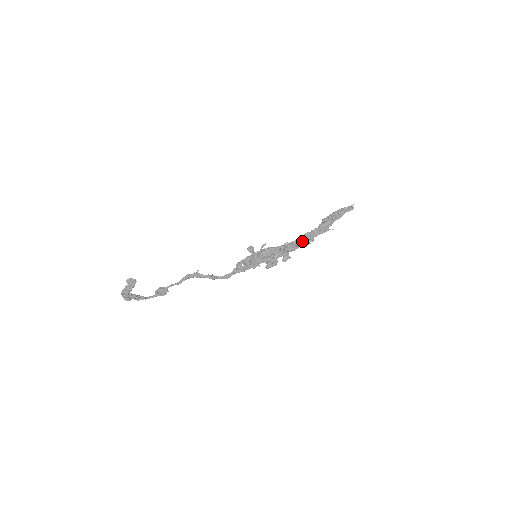
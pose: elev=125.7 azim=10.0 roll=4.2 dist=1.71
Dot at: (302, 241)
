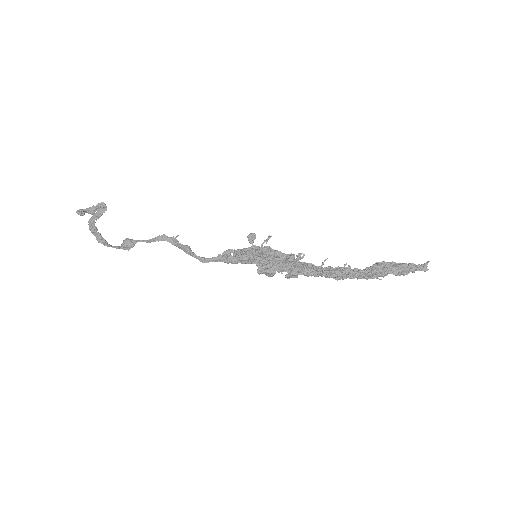
Dot at: (328, 270)
